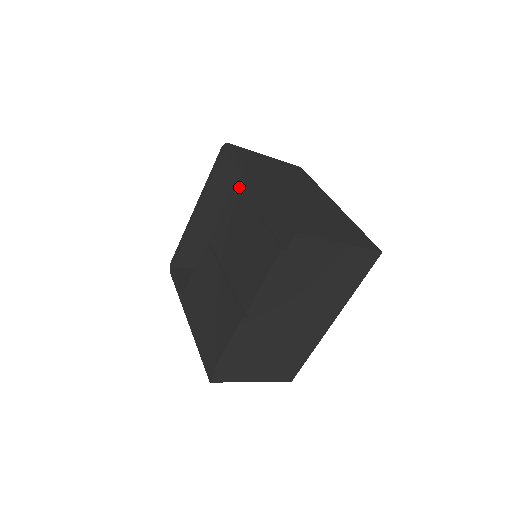
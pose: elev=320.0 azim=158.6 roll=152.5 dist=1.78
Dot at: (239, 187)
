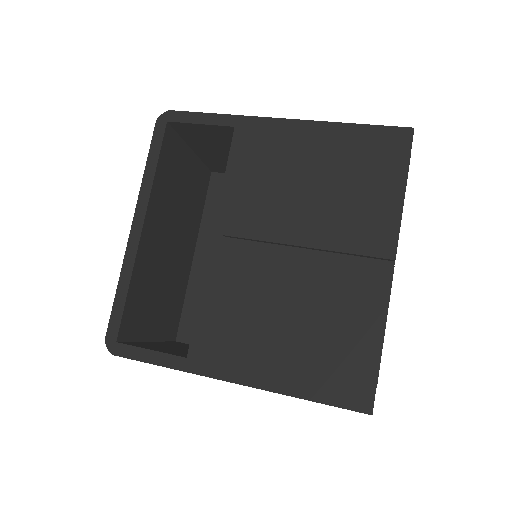
Dot at: (253, 137)
